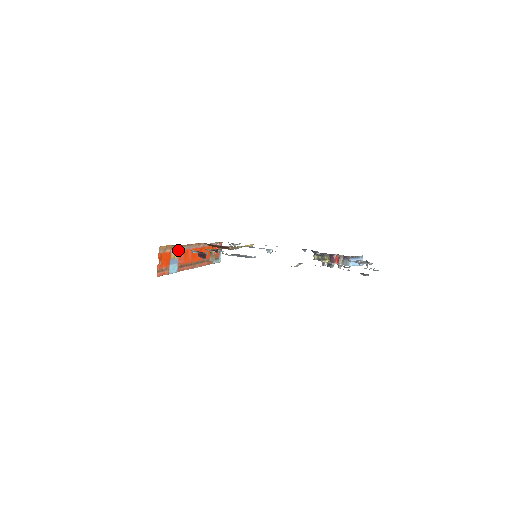
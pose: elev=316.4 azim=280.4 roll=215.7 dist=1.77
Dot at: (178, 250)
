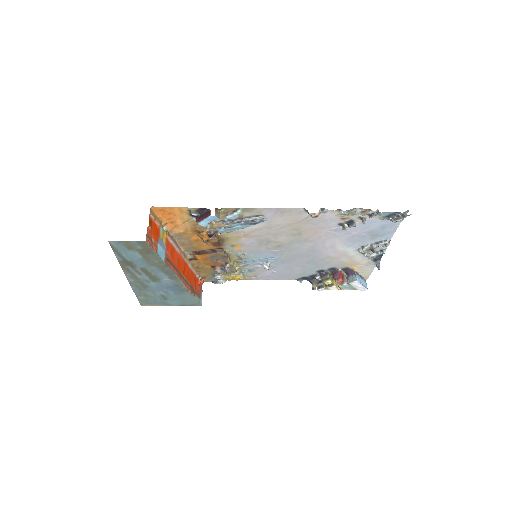
Dot at: (166, 236)
